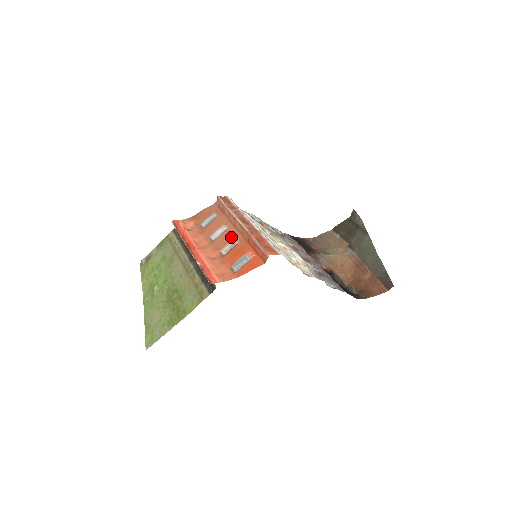
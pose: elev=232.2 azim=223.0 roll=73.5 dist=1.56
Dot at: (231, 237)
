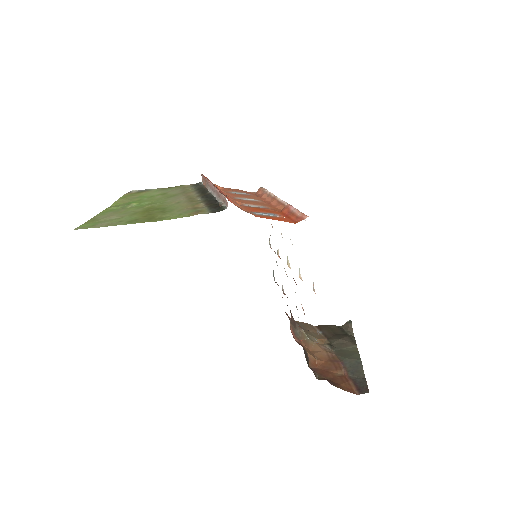
Dot at: (261, 204)
